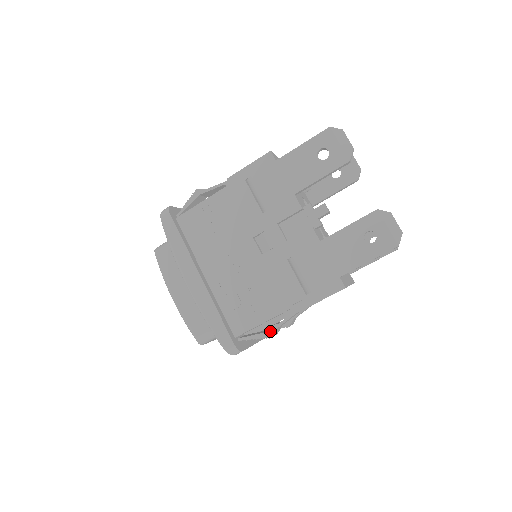
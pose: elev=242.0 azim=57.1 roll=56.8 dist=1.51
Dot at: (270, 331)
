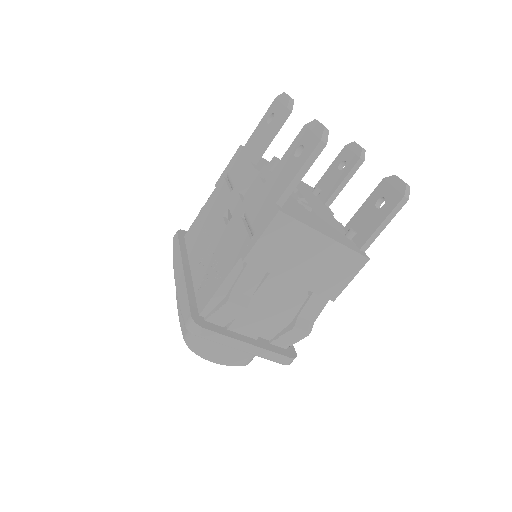
Dot at: (226, 296)
